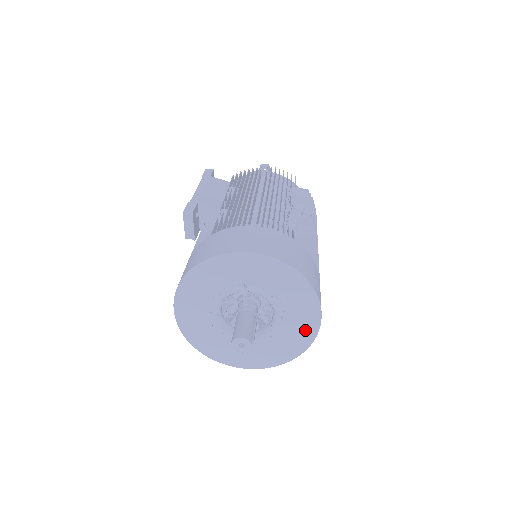
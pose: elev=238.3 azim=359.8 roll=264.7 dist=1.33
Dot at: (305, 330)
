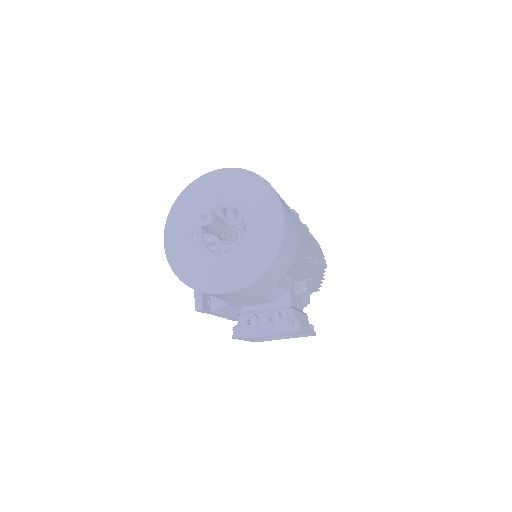
Dot at: (272, 232)
